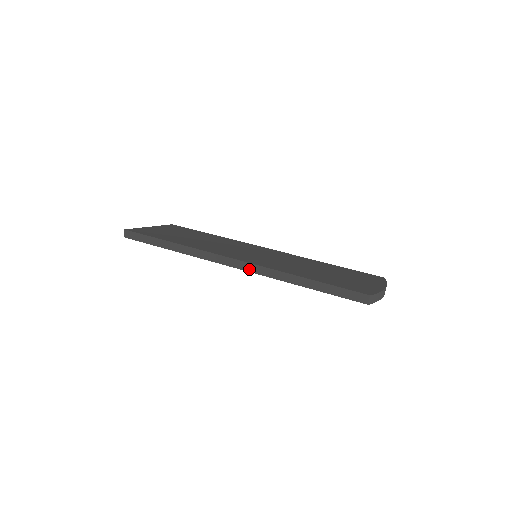
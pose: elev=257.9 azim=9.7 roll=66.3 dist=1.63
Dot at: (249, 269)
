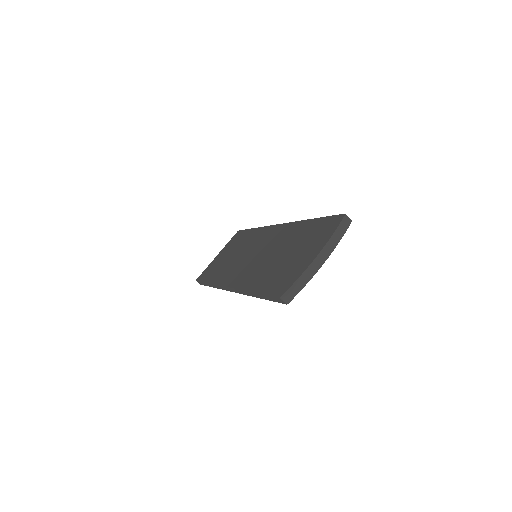
Dot at: (236, 292)
